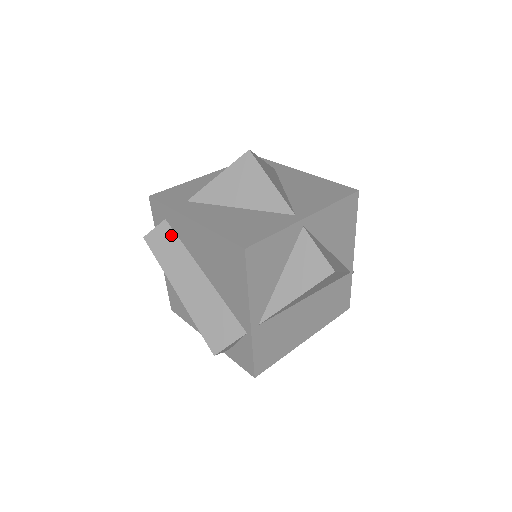
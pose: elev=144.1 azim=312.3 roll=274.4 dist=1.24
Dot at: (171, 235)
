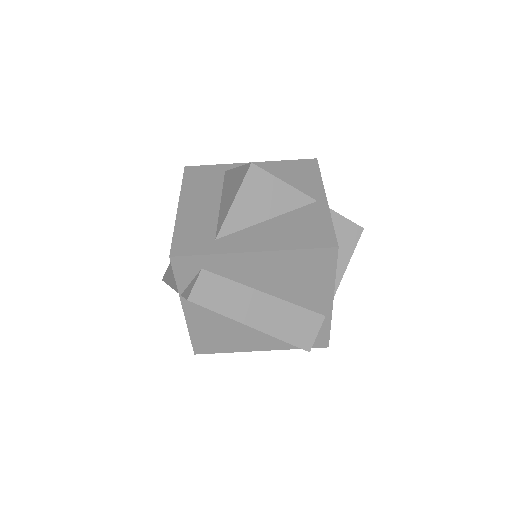
Dot at: (216, 280)
